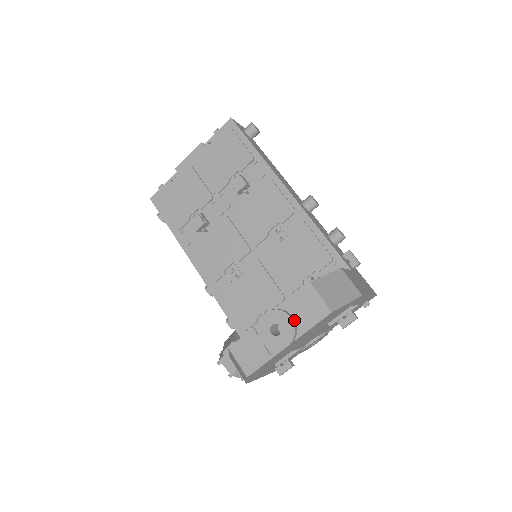
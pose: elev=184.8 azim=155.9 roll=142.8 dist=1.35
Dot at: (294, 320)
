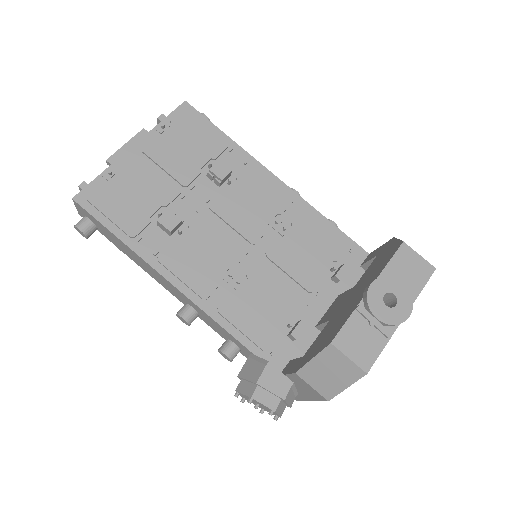
Dot at: (402, 286)
